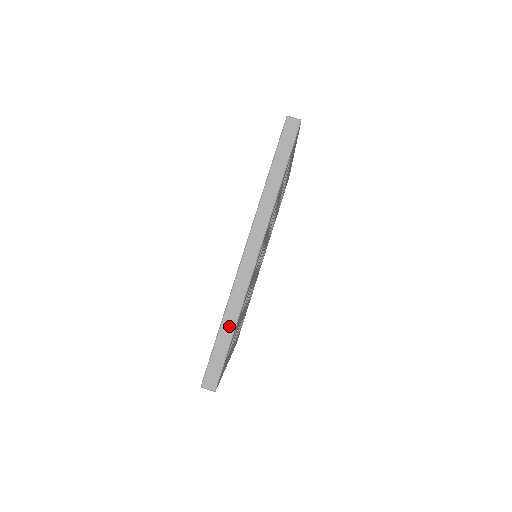
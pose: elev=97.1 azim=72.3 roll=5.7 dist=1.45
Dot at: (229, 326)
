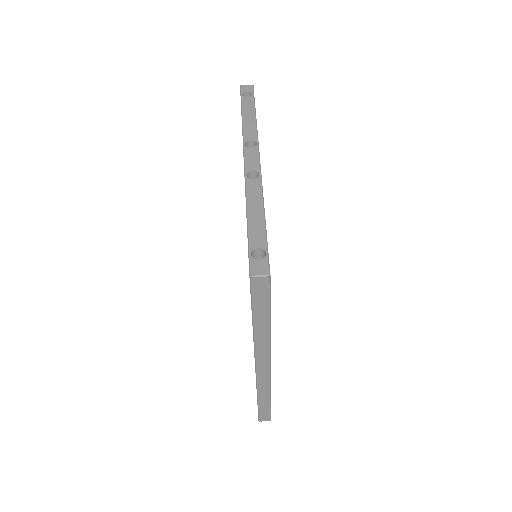
Dot at: (265, 399)
